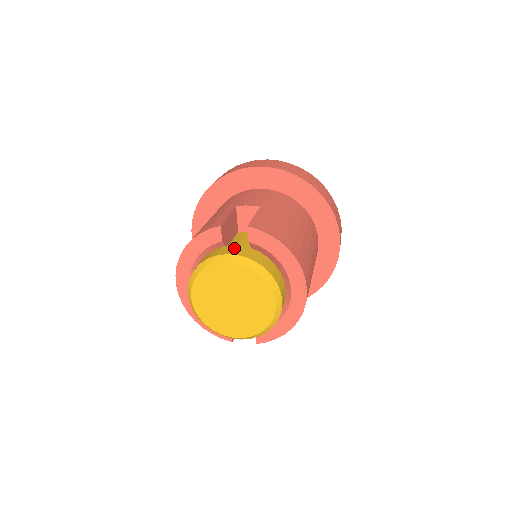
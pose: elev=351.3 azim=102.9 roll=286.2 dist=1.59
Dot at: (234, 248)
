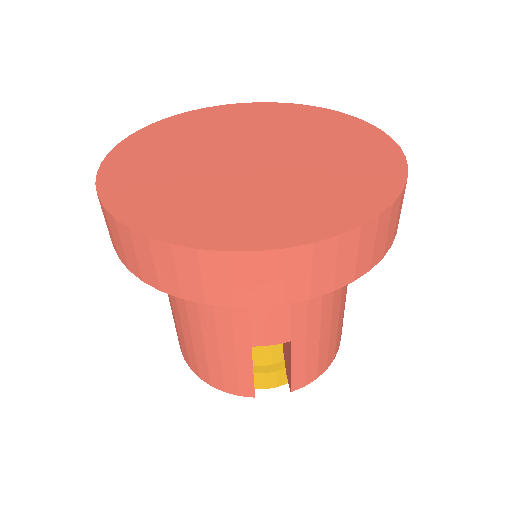
Dot at: (269, 379)
